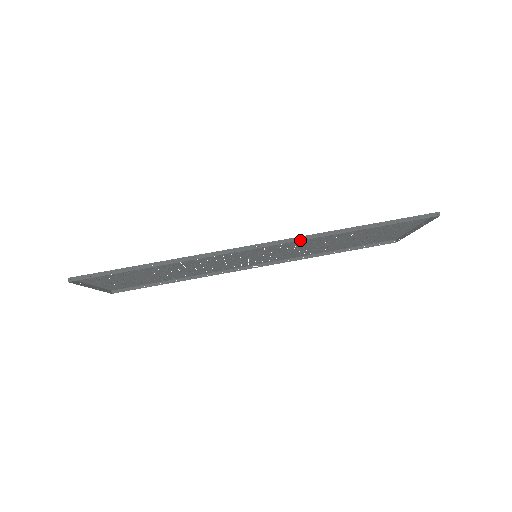
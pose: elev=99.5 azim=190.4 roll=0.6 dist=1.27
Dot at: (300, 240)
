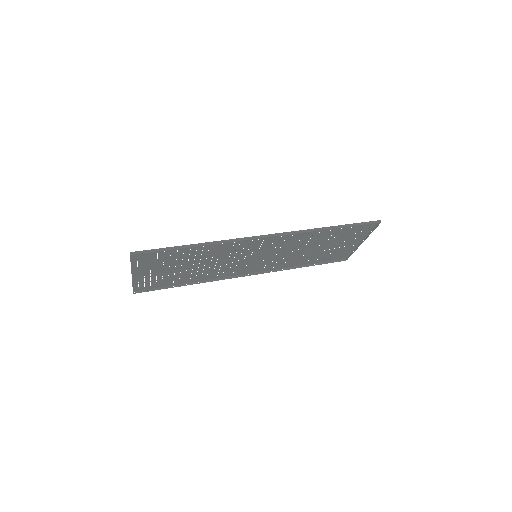
Dot at: (295, 233)
